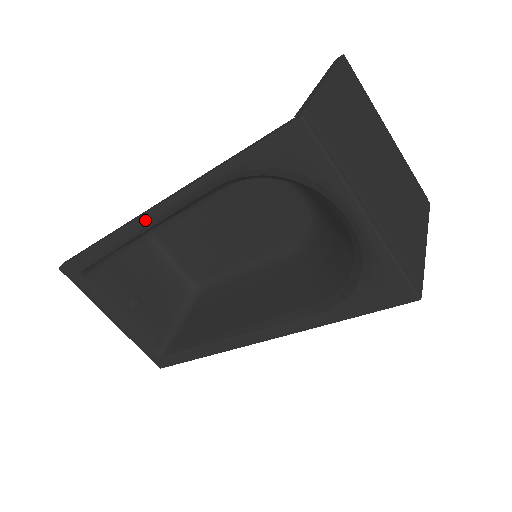
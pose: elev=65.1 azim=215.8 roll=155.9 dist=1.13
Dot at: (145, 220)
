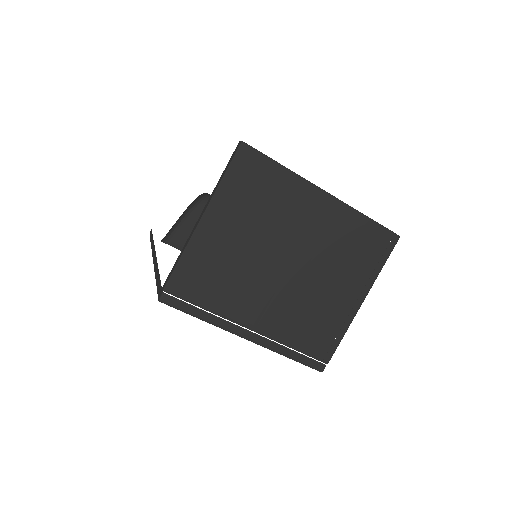
Dot at: occluded
